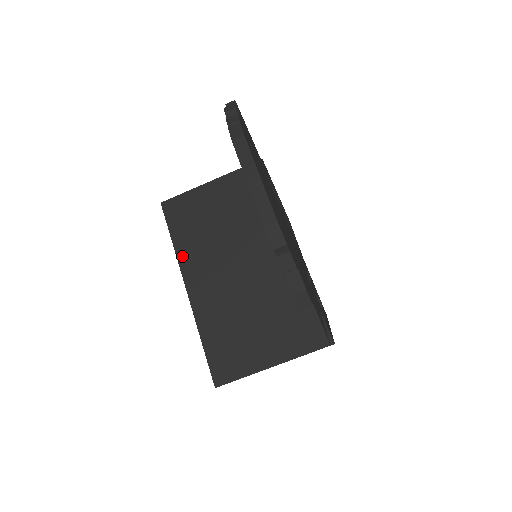
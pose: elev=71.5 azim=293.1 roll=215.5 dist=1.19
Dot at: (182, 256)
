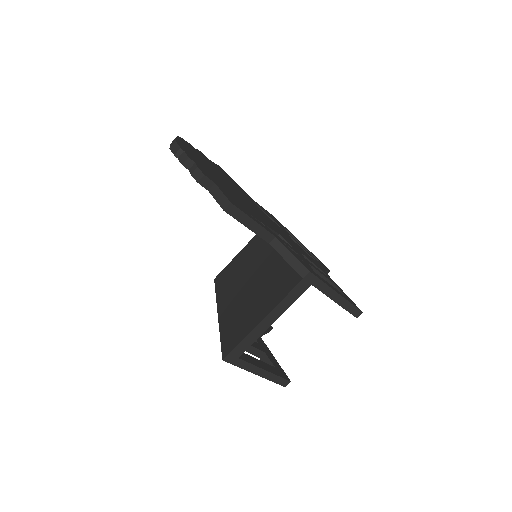
Dot at: (219, 296)
